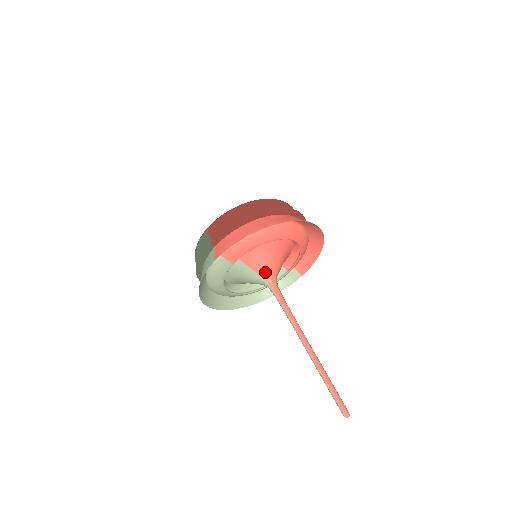
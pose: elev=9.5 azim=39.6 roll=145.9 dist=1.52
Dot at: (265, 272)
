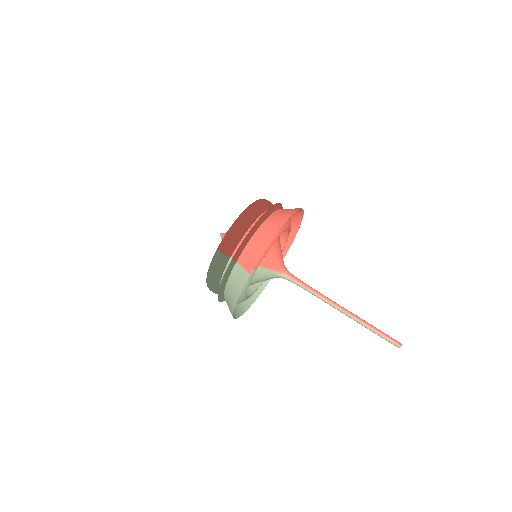
Dot at: (277, 266)
